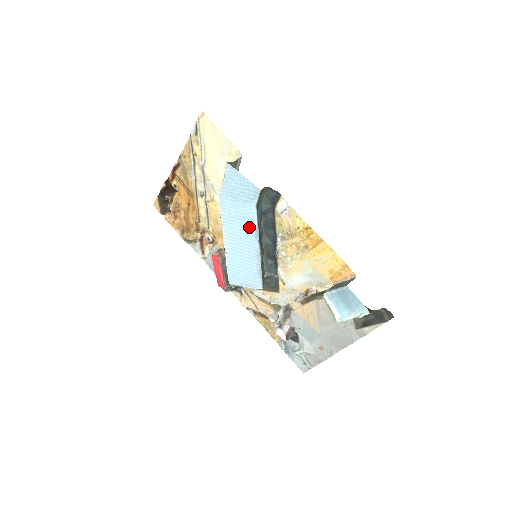
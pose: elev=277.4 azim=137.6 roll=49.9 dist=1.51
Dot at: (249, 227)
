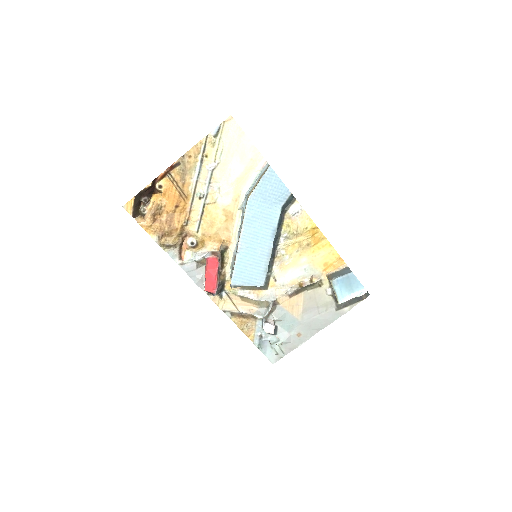
Dot at: (269, 227)
